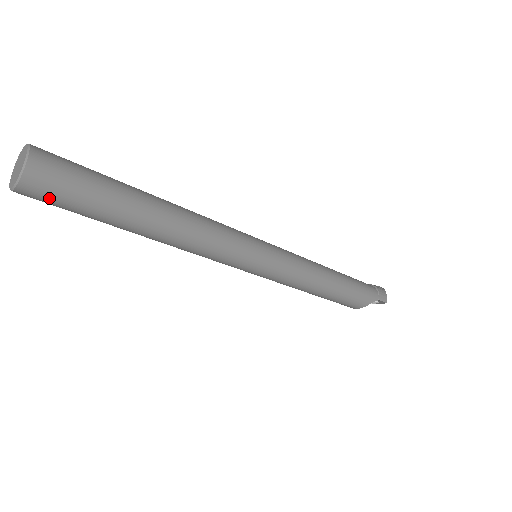
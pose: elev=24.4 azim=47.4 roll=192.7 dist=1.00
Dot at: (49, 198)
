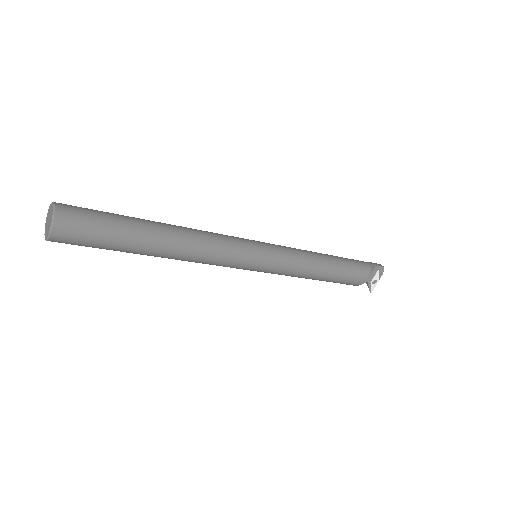
Dot at: (80, 228)
